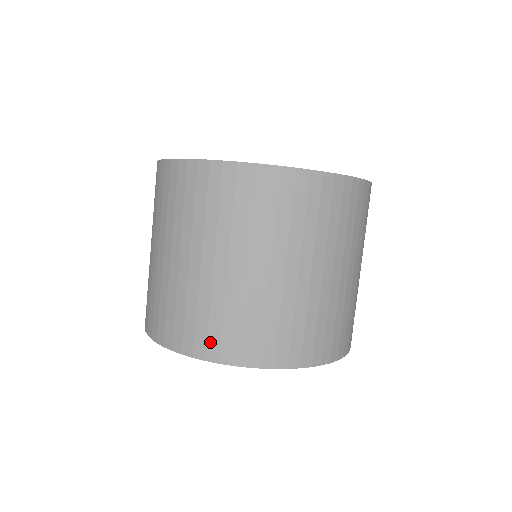
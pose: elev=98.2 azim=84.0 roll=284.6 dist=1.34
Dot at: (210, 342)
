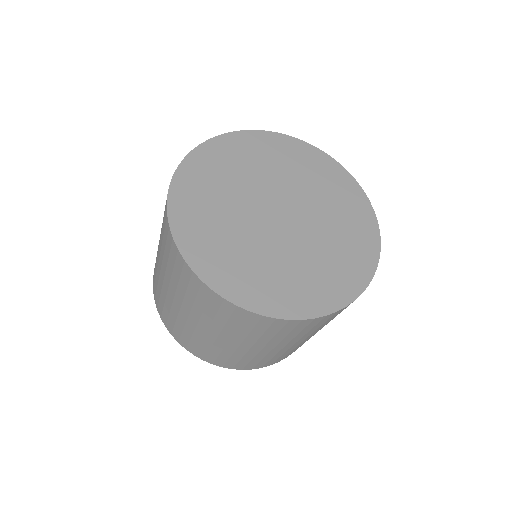
Dot at: (199, 352)
